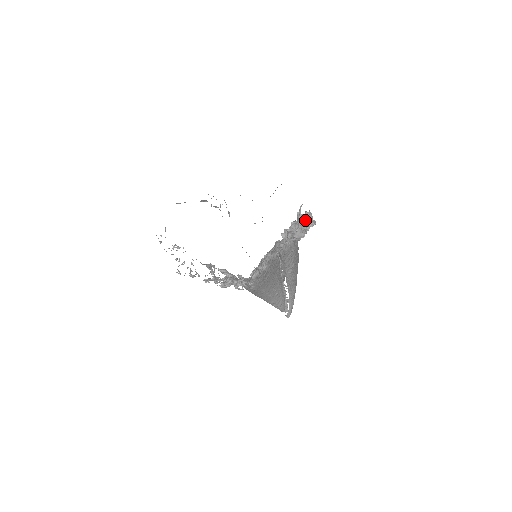
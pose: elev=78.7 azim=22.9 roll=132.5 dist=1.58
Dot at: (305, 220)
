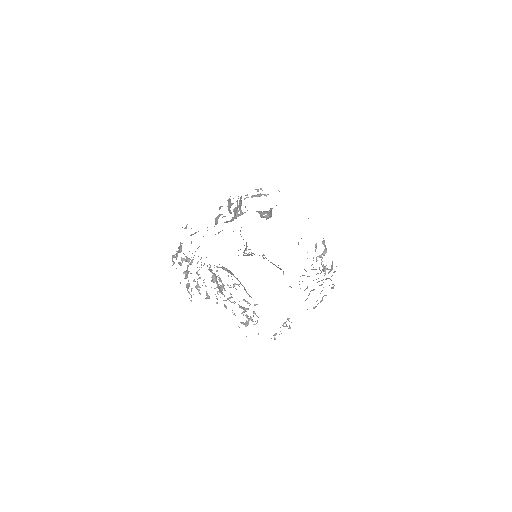
Dot at: occluded
